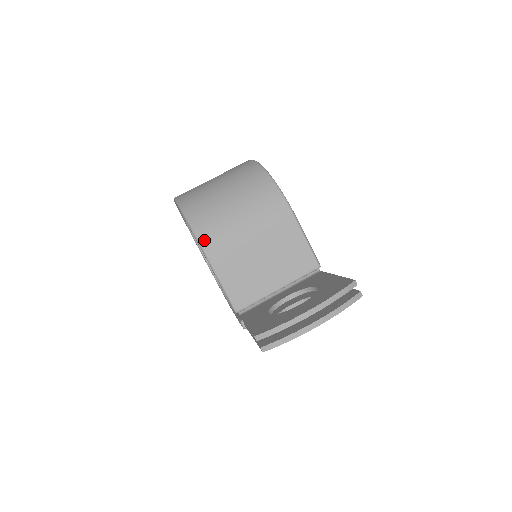
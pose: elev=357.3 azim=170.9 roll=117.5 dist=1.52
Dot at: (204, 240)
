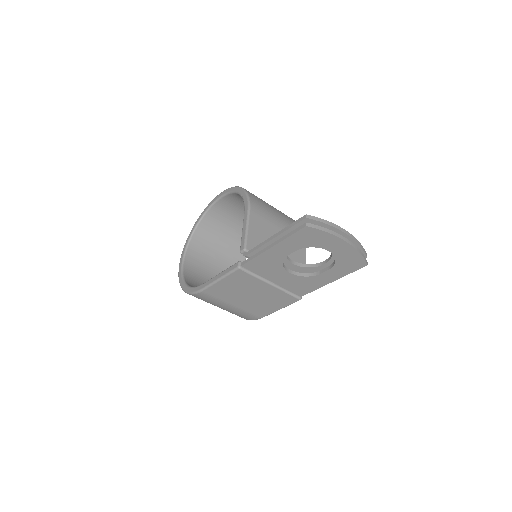
Dot at: (252, 200)
